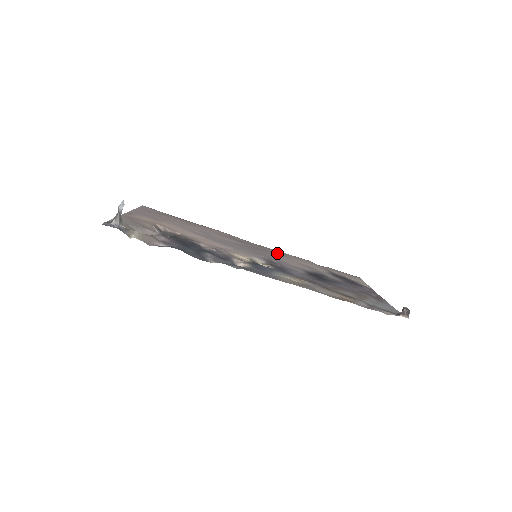
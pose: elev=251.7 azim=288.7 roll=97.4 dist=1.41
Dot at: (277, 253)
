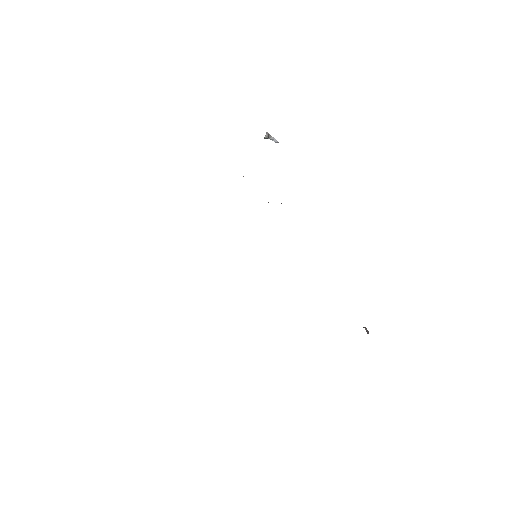
Dot at: occluded
